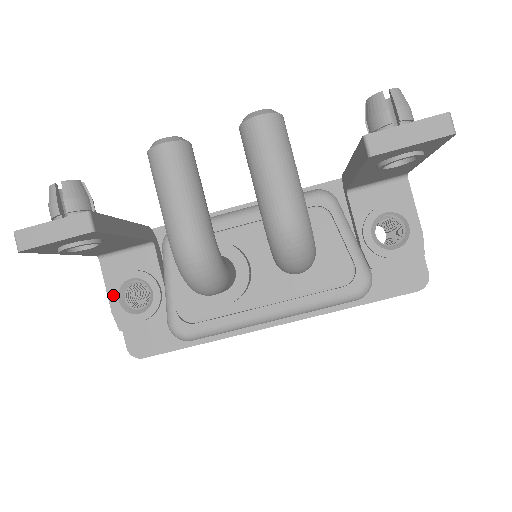
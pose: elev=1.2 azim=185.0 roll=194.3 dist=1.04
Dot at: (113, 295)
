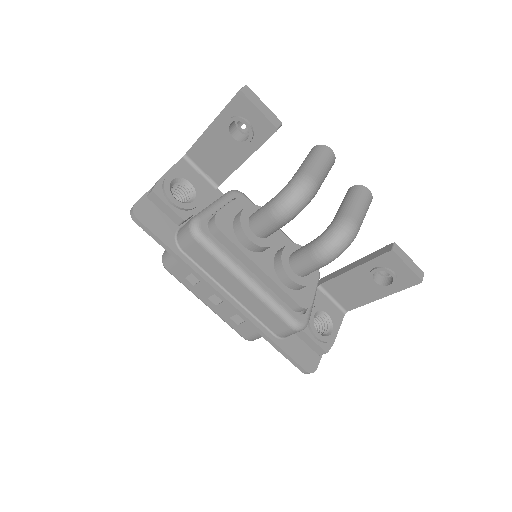
Dot at: (172, 175)
